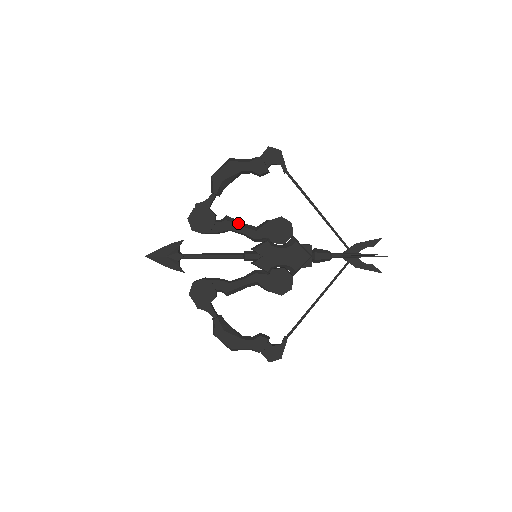
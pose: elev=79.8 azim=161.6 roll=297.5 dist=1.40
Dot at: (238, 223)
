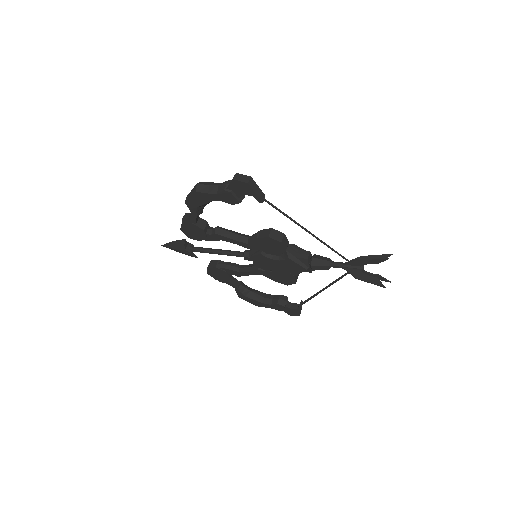
Dot at: (228, 235)
